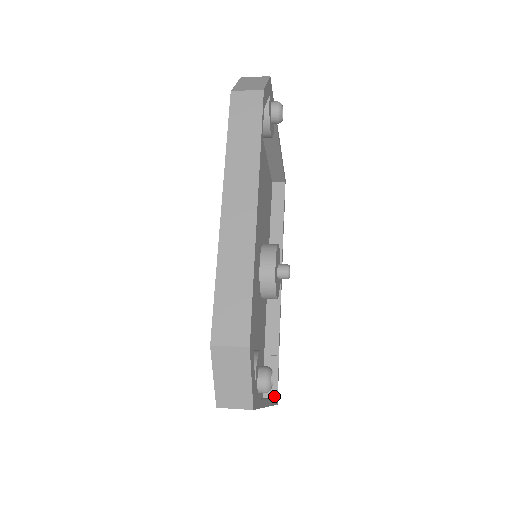
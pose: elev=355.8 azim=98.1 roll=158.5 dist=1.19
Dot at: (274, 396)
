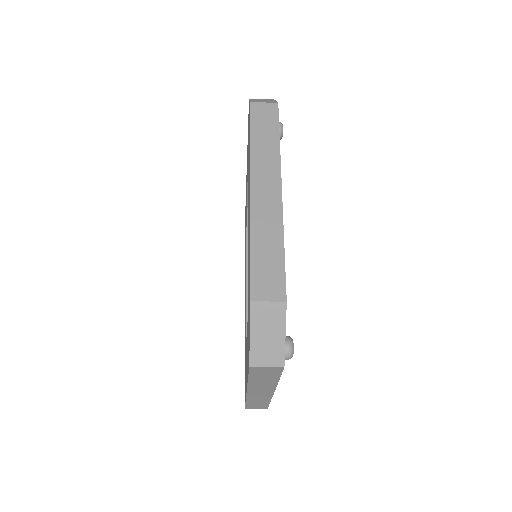
Dot at: occluded
